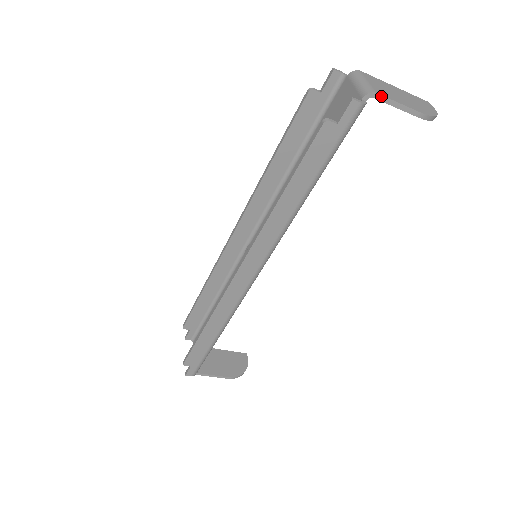
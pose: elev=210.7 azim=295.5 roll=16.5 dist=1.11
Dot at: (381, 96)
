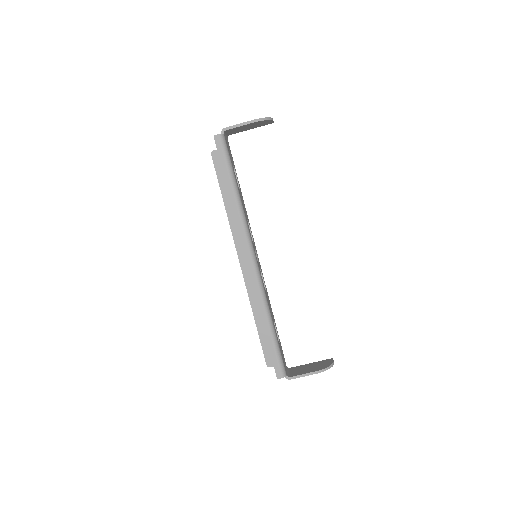
Dot at: (228, 127)
